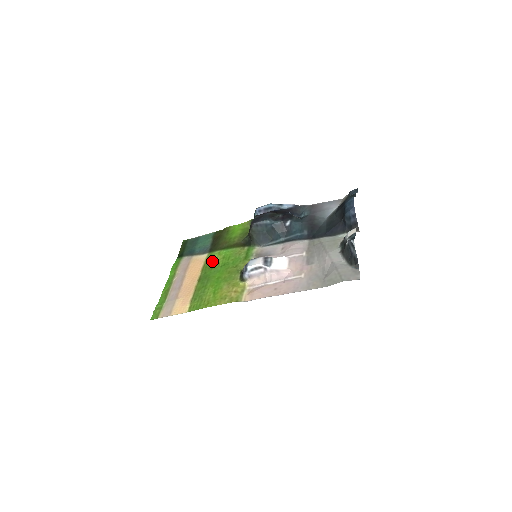
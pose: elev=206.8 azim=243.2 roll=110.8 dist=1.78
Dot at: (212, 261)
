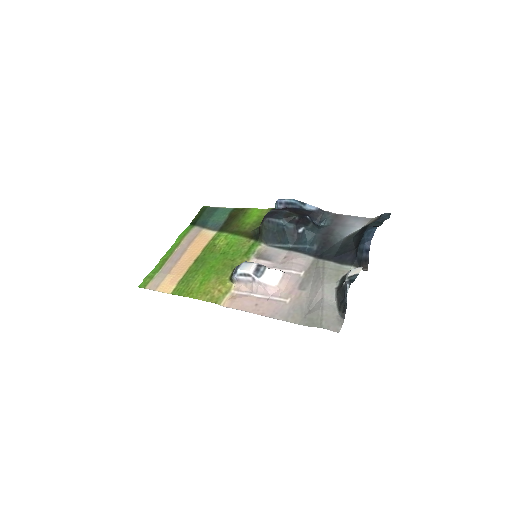
Dot at: (216, 243)
